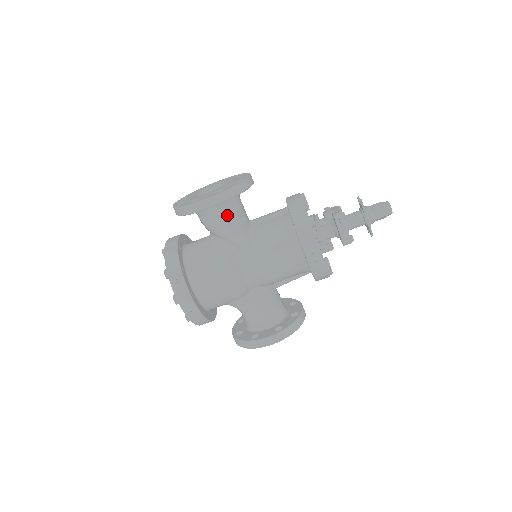
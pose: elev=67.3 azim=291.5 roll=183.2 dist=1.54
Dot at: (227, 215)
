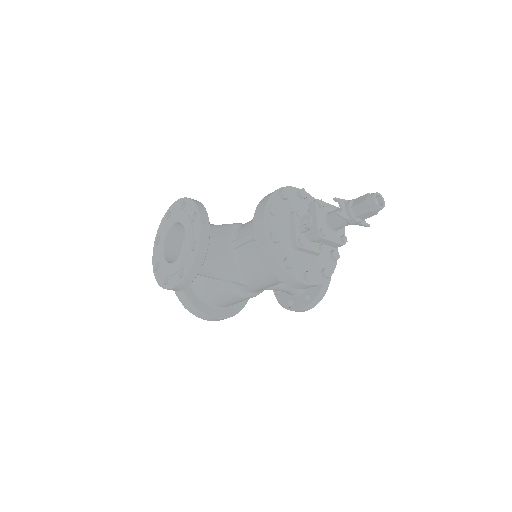
Dot at: (203, 269)
